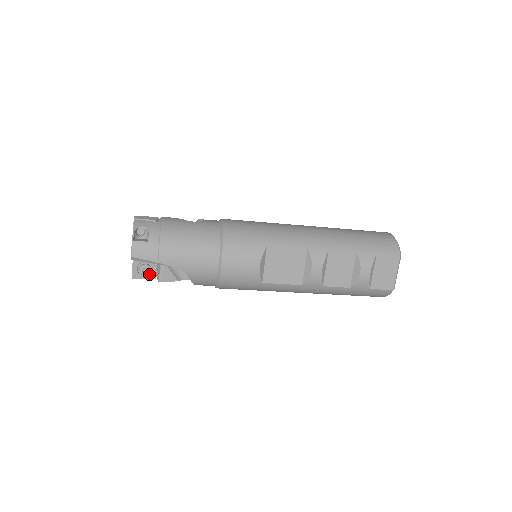
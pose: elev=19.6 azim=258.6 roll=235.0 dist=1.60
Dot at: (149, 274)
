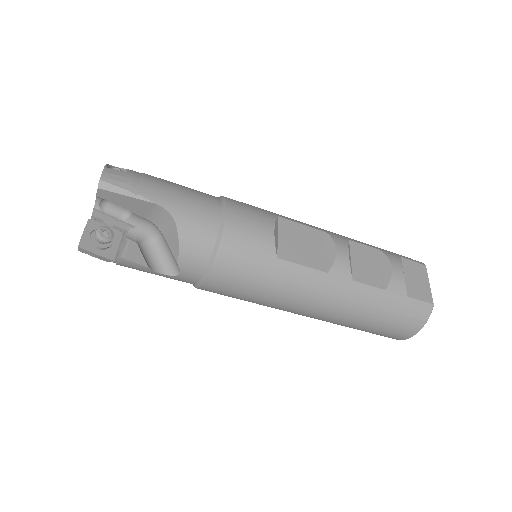
Dot at: (105, 250)
